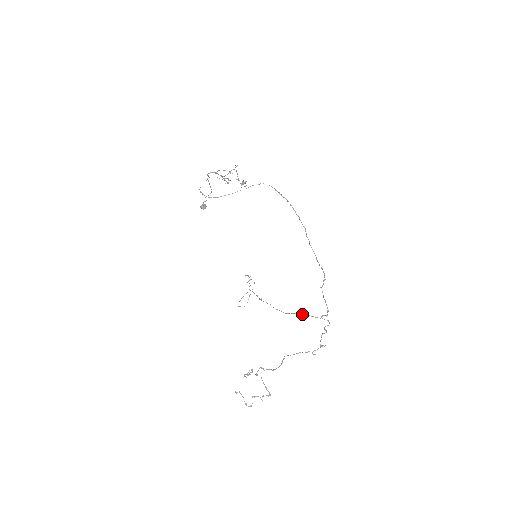
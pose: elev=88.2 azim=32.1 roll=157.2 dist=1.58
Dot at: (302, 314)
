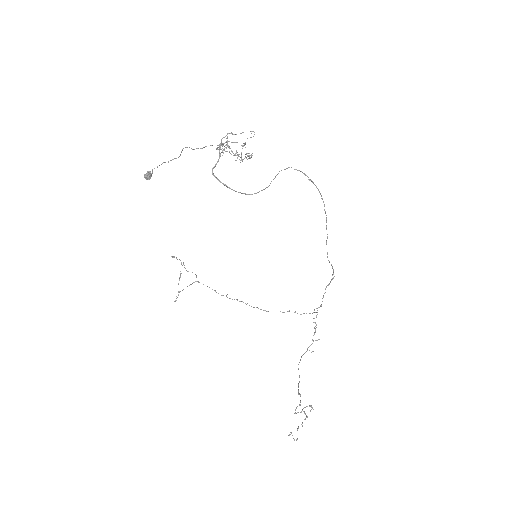
Dot at: (300, 314)
